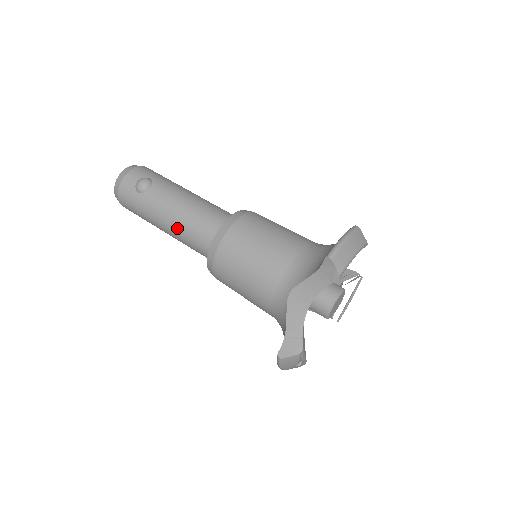
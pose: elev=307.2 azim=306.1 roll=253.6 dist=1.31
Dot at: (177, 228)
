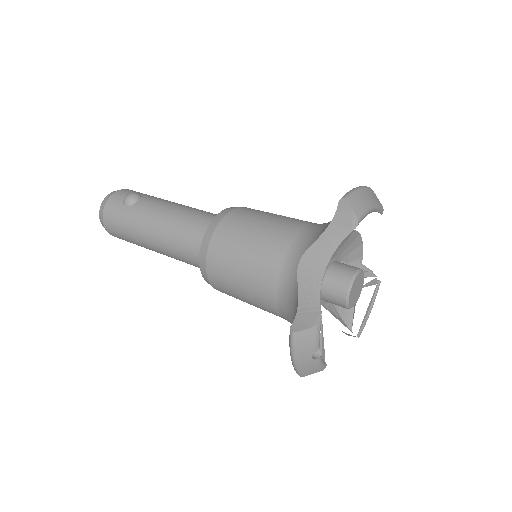
Dot at: (166, 232)
